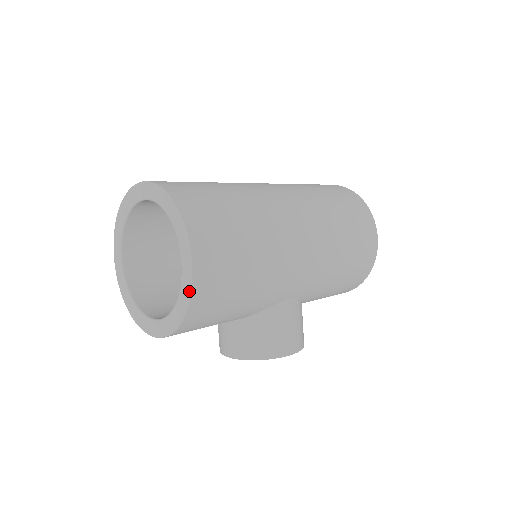
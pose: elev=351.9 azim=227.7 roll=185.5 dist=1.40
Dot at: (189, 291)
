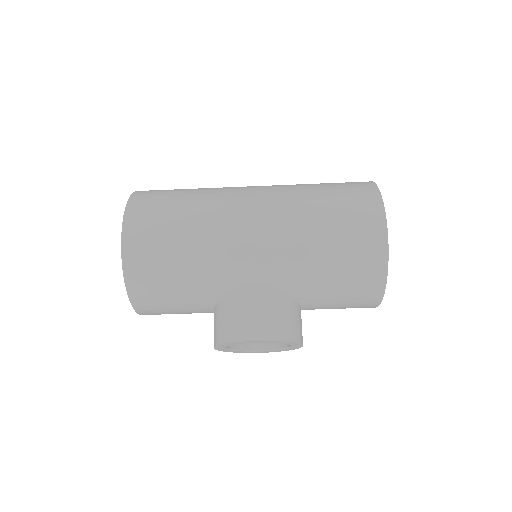
Dot at: (122, 254)
